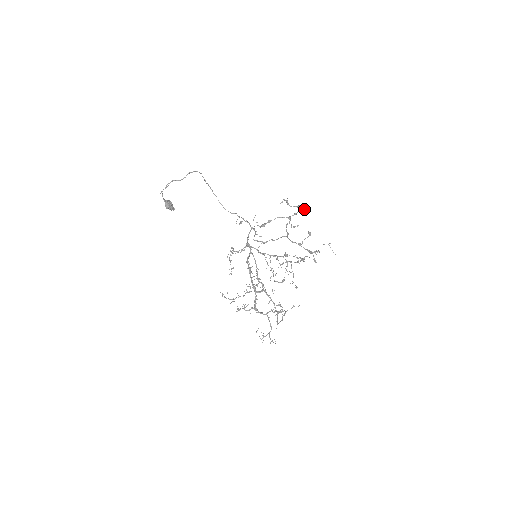
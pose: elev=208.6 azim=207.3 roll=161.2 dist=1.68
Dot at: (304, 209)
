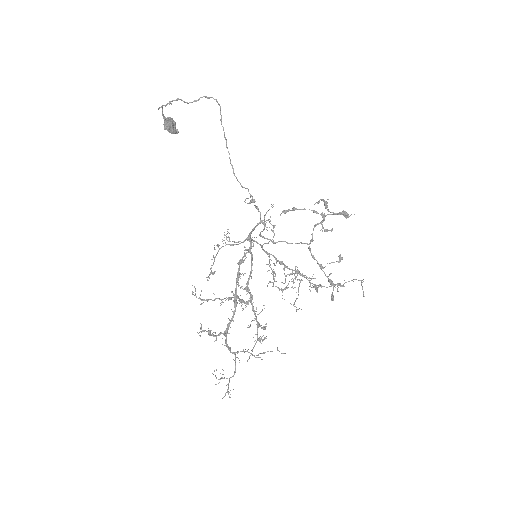
Dot at: (348, 216)
